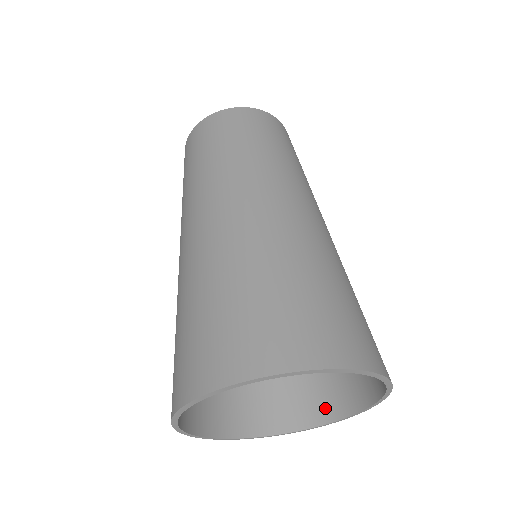
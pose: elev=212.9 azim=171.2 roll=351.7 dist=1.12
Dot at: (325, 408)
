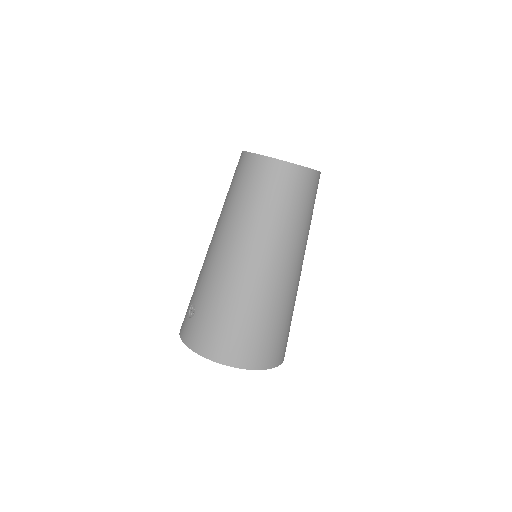
Dot at: occluded
